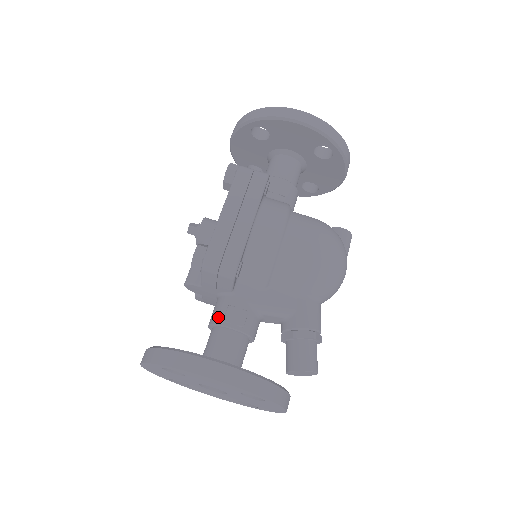
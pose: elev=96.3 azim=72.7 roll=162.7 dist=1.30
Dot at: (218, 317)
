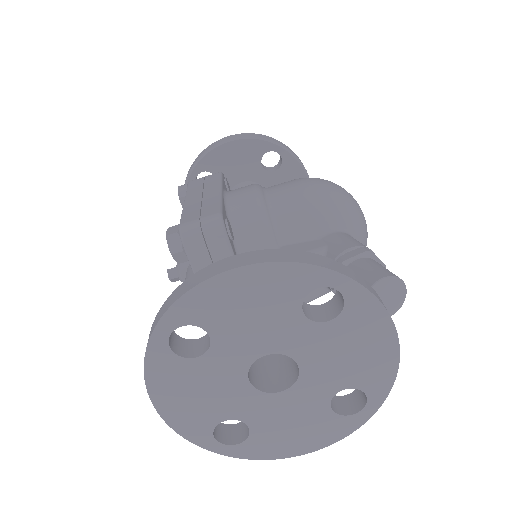
Dot at: occluded
